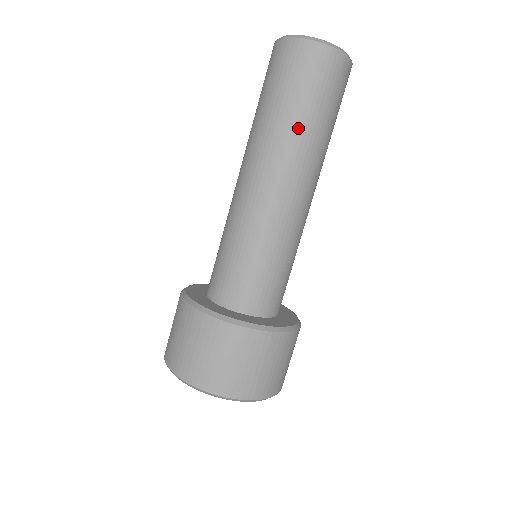
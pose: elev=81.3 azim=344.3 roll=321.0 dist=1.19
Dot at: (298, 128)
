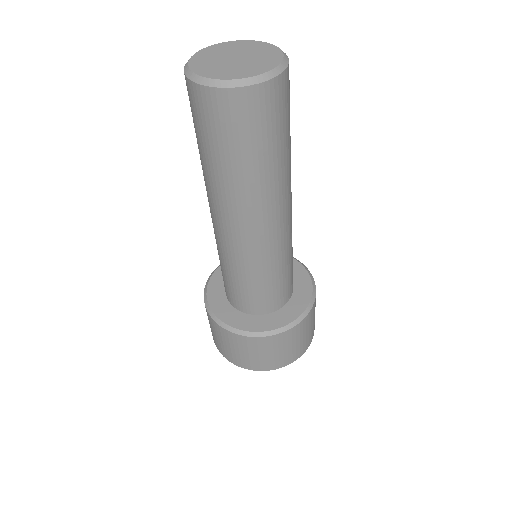
Dot at: (226, 178)
